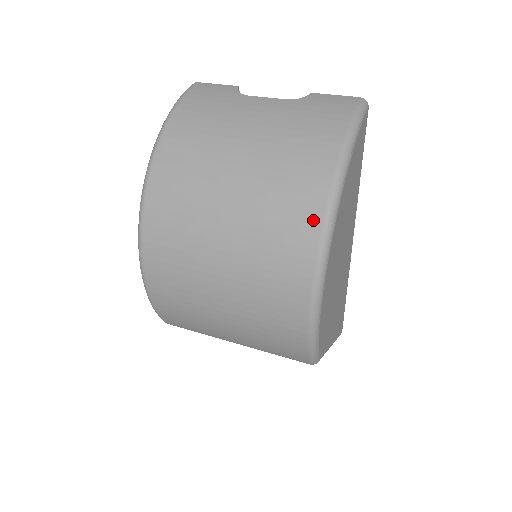
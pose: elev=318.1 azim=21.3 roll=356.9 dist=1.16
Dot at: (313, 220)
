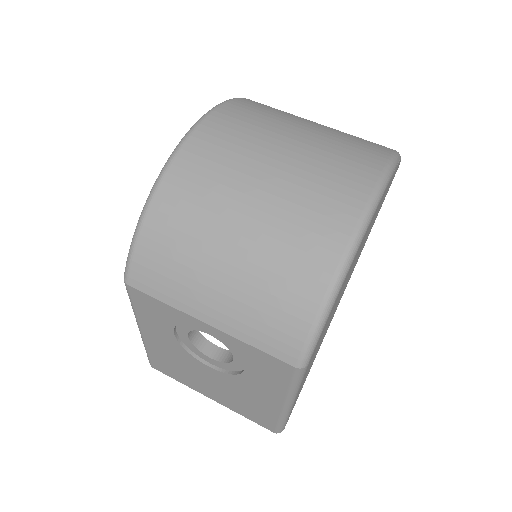
Dot at: (367, 180)
